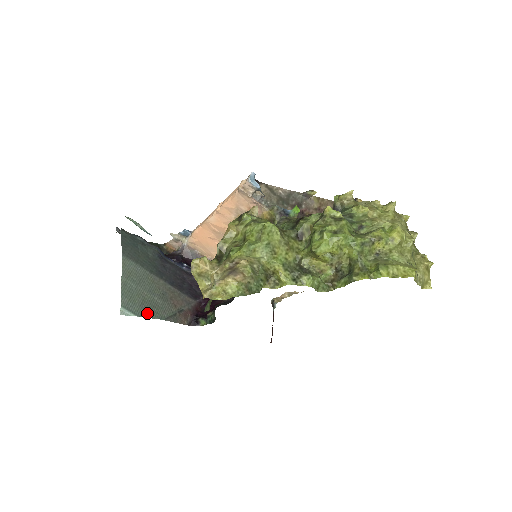
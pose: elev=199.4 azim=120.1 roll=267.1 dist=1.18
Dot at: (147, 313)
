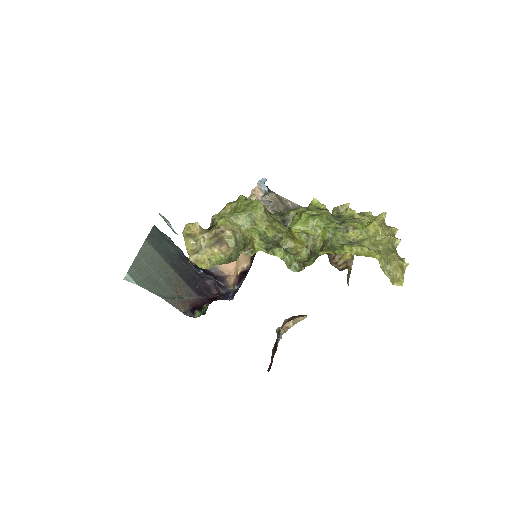
Dot at: (148, 287)
